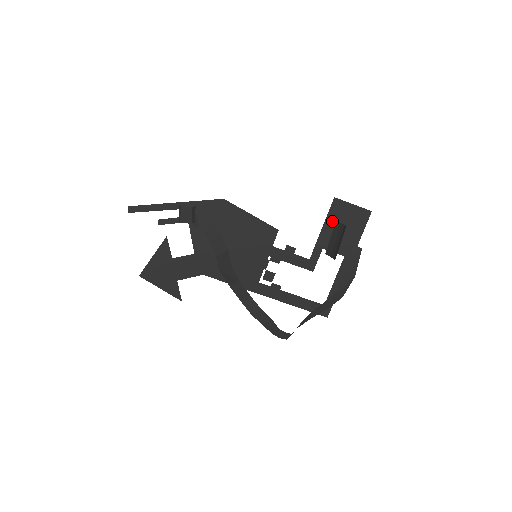
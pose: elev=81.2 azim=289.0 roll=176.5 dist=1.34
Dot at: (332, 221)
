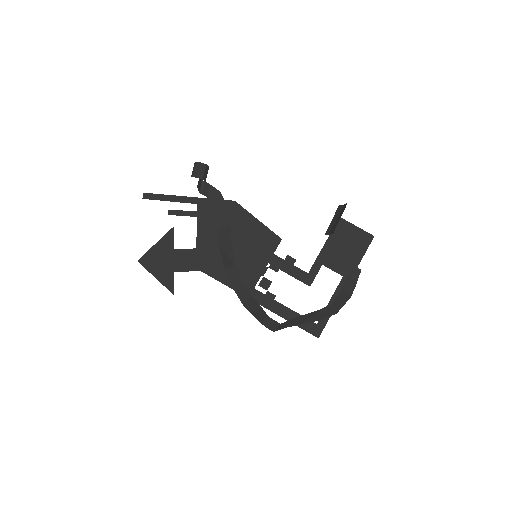
Dot at: (335, 239)
